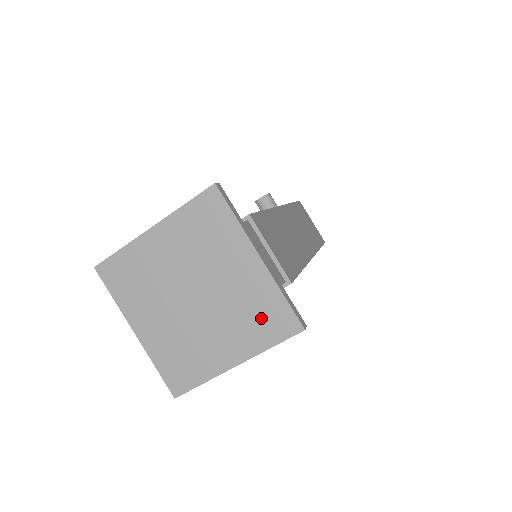
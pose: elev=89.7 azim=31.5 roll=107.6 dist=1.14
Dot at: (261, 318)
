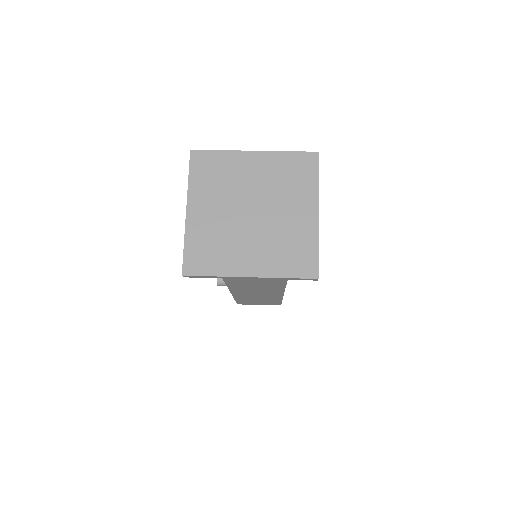
Dot at: (294, 175)
